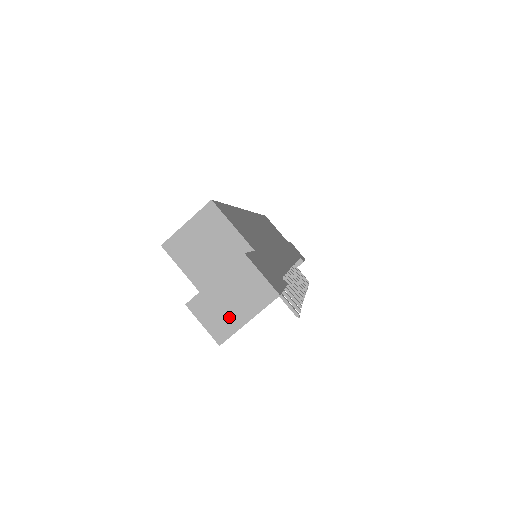
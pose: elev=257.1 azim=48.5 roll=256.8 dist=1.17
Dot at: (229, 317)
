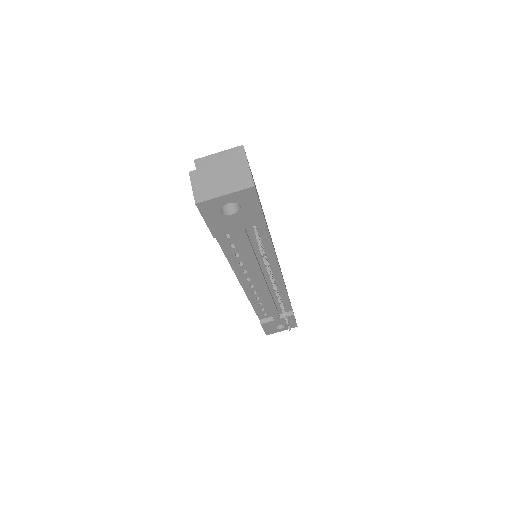
Dot at: (213, 188)
